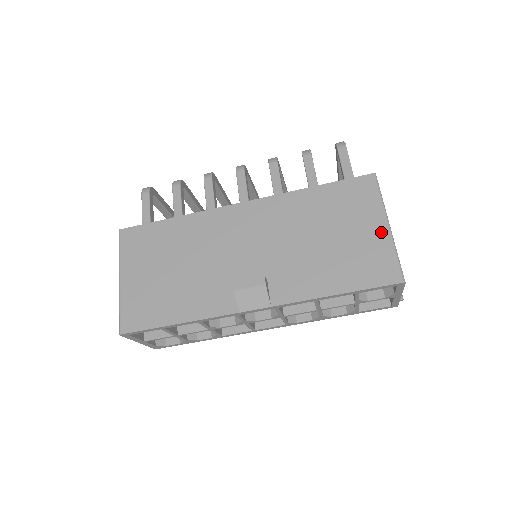
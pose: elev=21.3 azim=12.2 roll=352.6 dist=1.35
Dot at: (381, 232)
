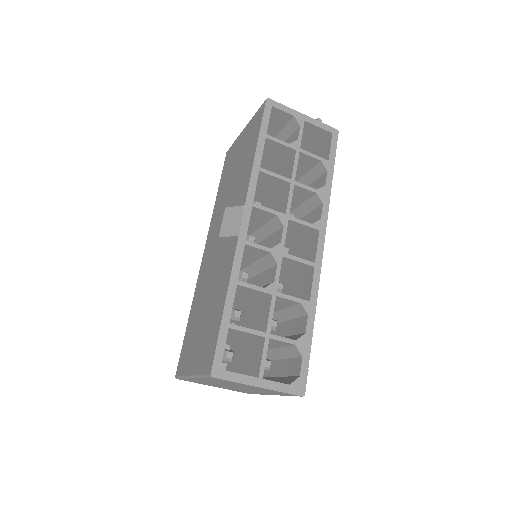
Dot at: (245, 131)
